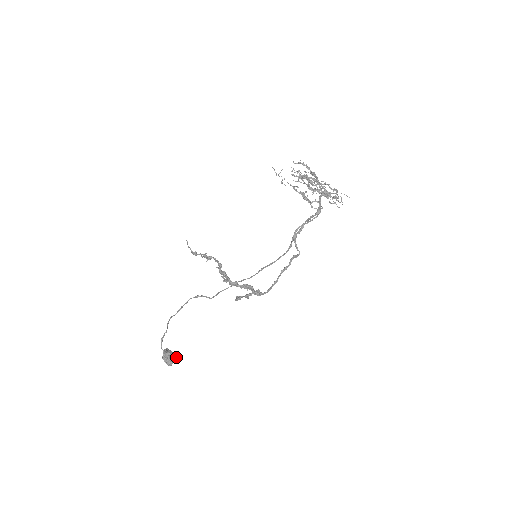
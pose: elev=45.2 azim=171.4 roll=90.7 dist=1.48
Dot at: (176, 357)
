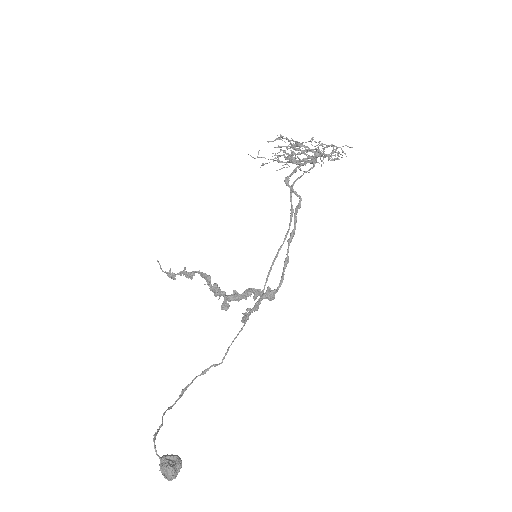
Dot at: (180, 462)
